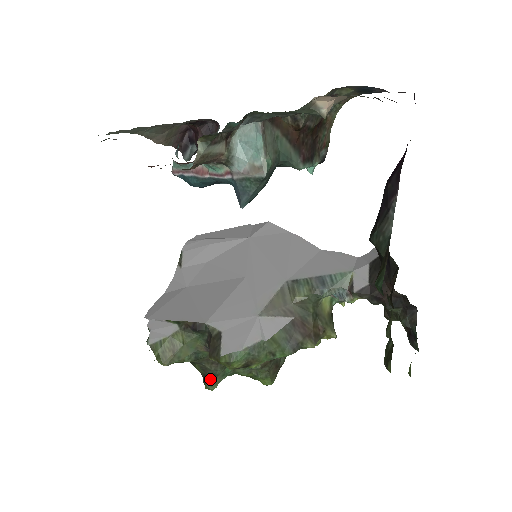
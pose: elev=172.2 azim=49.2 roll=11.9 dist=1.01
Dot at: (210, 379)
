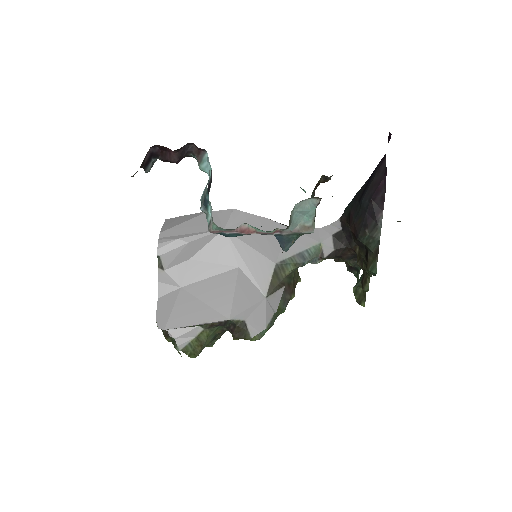
Dot at: (213, 342)
